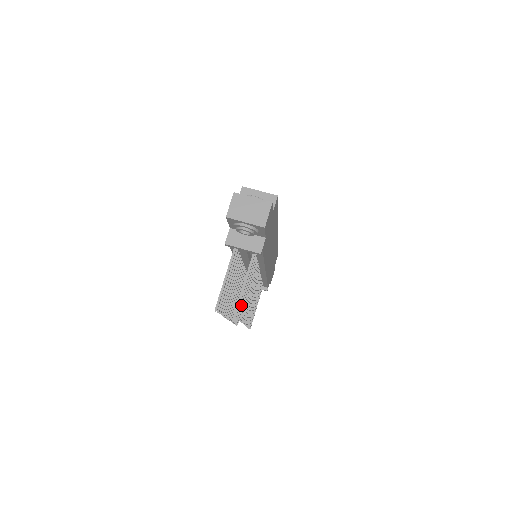
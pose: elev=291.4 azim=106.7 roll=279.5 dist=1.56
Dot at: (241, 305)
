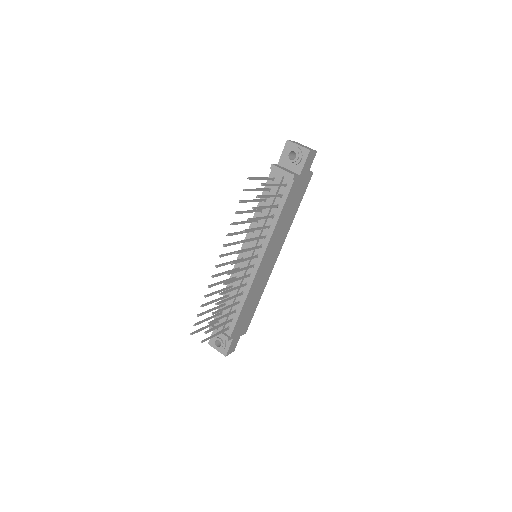
Dot at: (263, 197)
